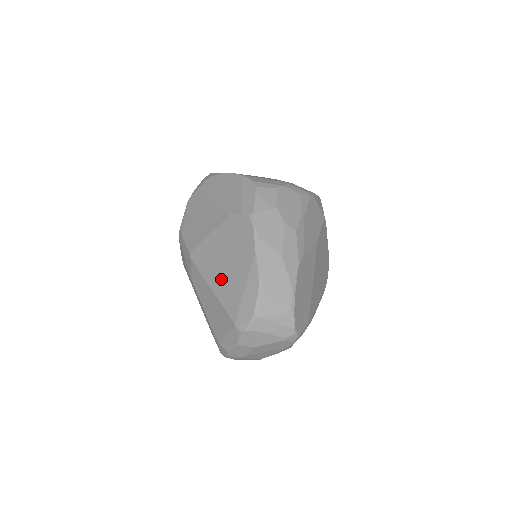
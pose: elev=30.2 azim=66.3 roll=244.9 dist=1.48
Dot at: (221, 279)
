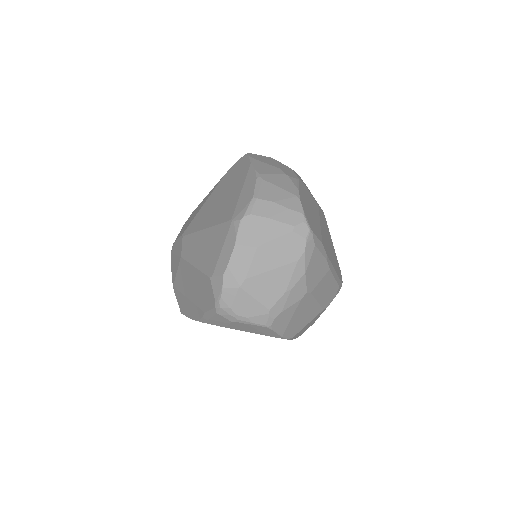
Dot at: (216, 212)
